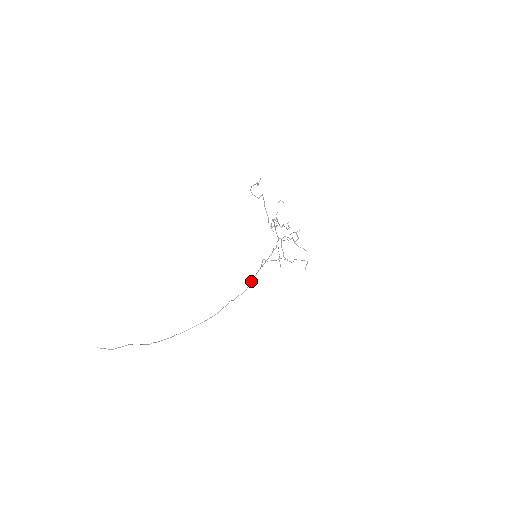
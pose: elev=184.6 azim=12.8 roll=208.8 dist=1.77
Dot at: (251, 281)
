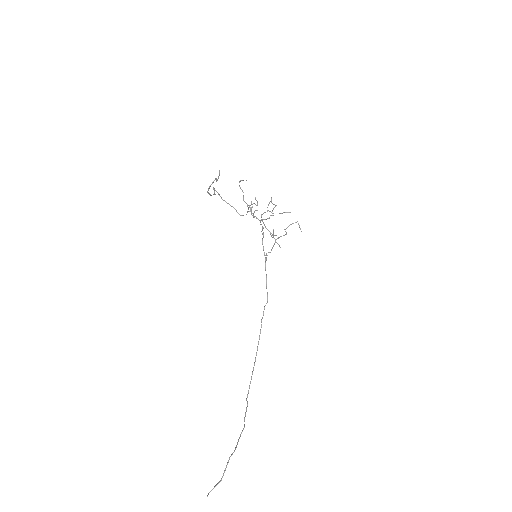
Dot at: (266, 284)
